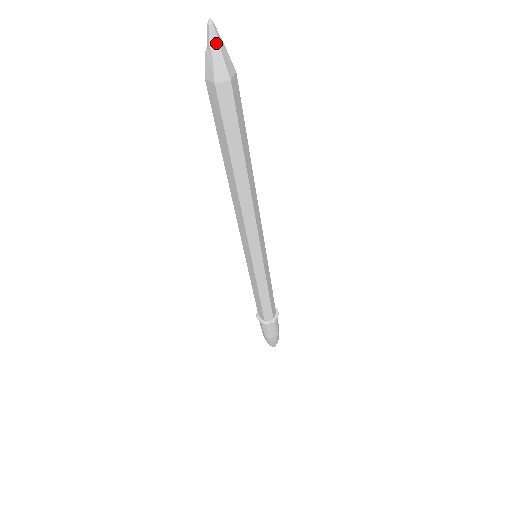
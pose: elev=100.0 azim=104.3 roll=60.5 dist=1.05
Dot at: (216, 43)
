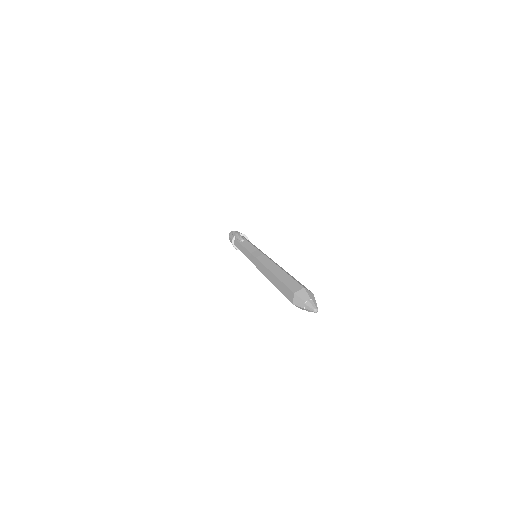
Dot at: occluded
